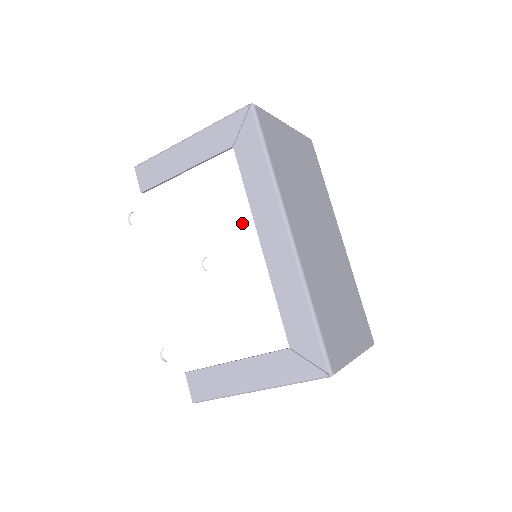
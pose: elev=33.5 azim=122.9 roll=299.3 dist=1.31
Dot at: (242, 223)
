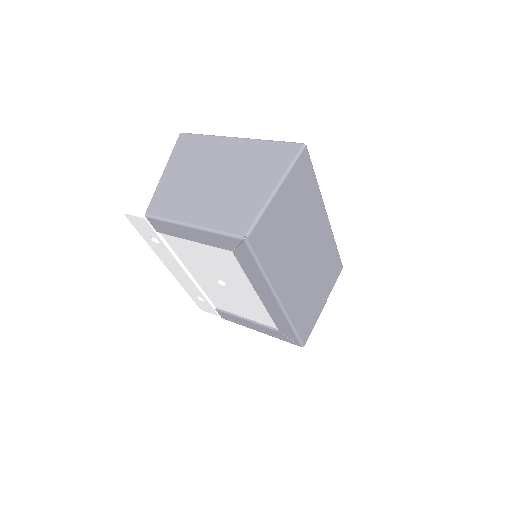
Dot at: (244, 281)
